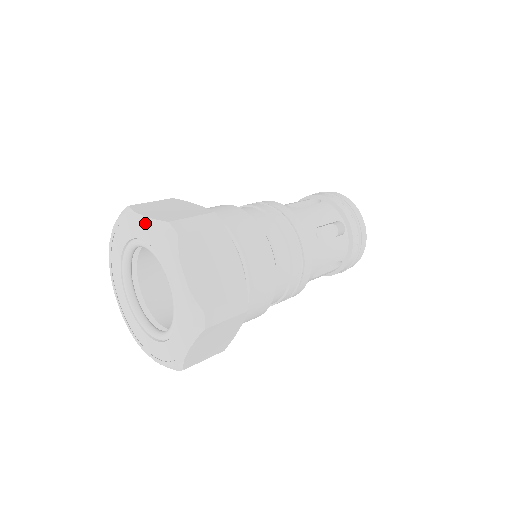
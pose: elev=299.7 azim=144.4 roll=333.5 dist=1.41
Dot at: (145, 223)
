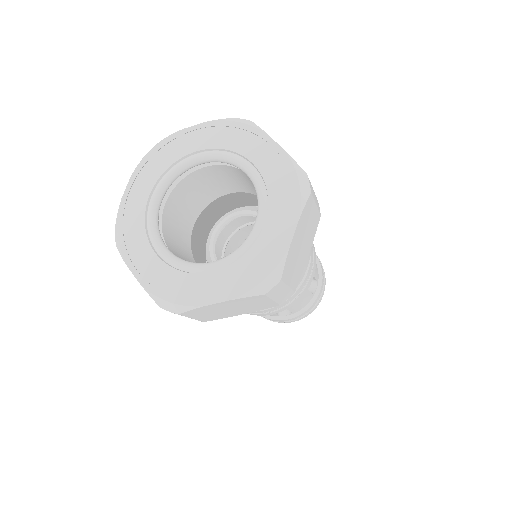
Dot at: (275, 153)
